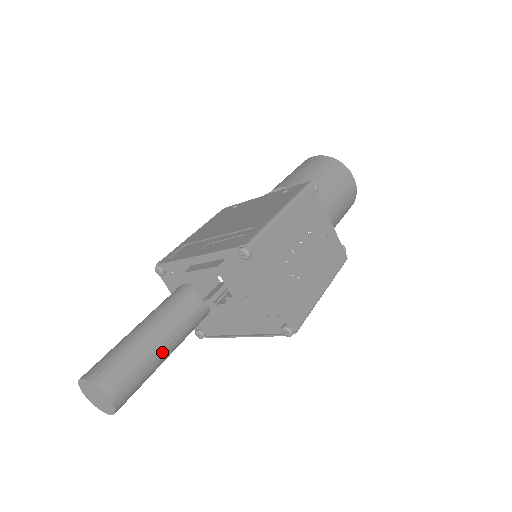
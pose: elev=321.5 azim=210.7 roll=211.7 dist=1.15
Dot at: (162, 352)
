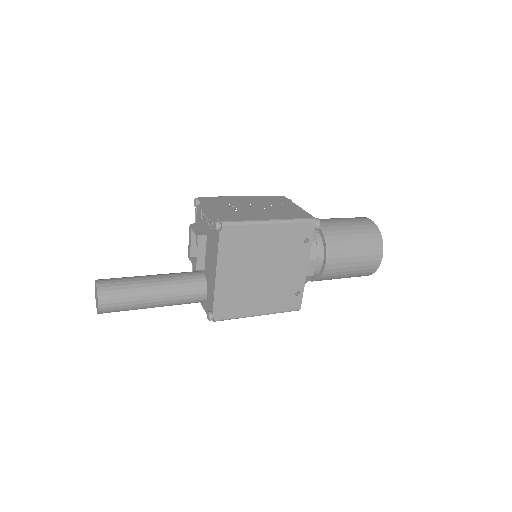
Dot at: (149, 280)
